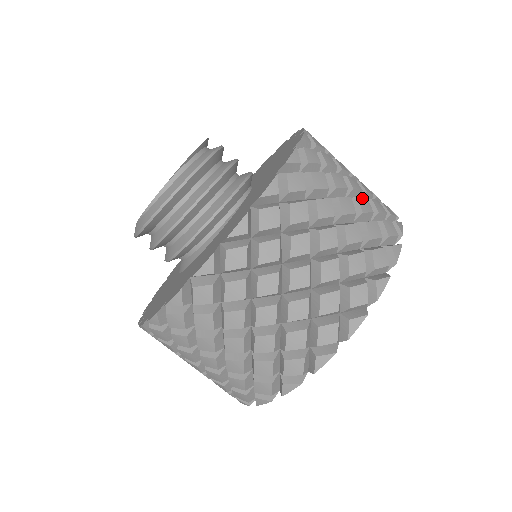
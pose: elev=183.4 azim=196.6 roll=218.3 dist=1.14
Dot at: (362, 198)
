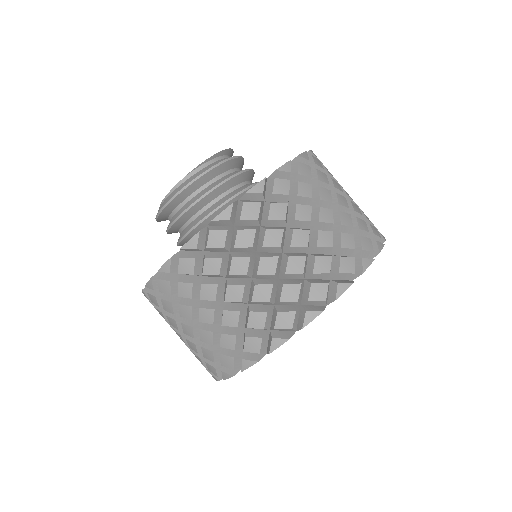
Dot at: (345, 213)
